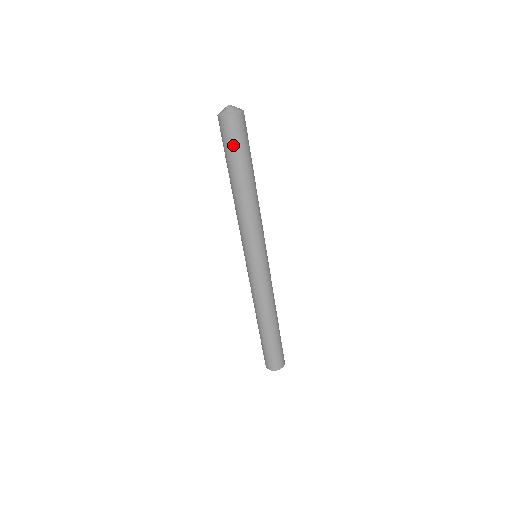
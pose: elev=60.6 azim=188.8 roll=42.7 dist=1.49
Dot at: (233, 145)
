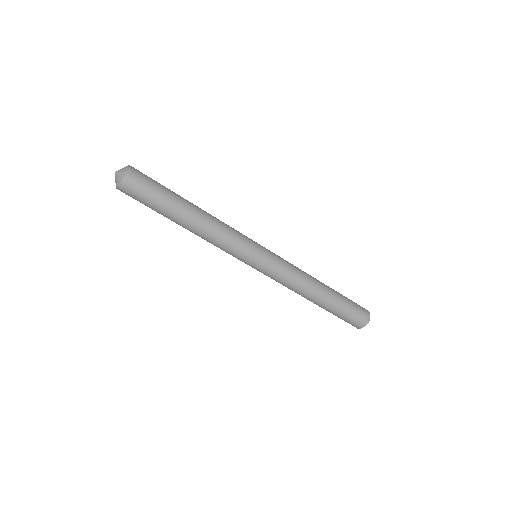
Dot at: (151, 191)
